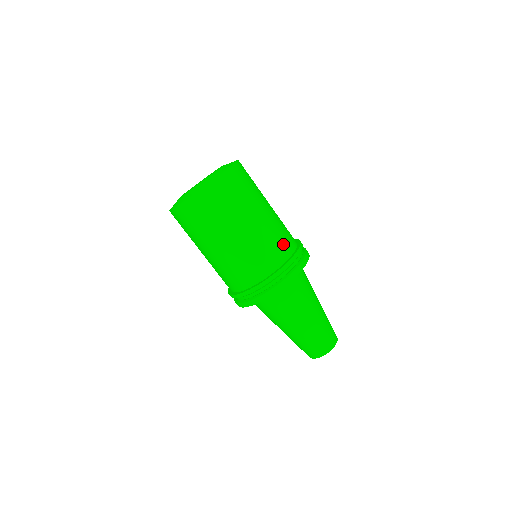
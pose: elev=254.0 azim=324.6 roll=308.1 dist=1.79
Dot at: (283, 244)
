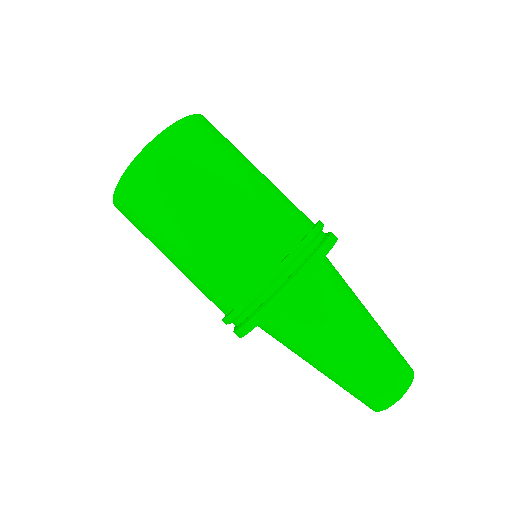
Dot at: (280, 228)
